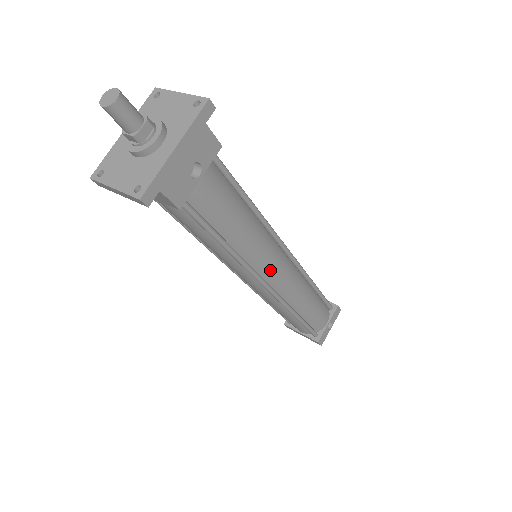
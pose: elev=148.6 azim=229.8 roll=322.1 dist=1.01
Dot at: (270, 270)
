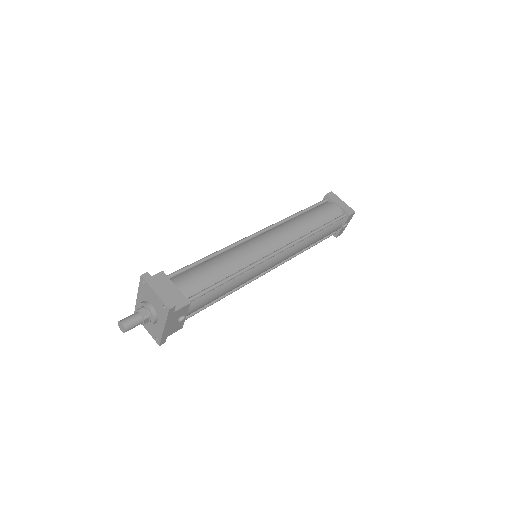
Dot at: (264, 271)
